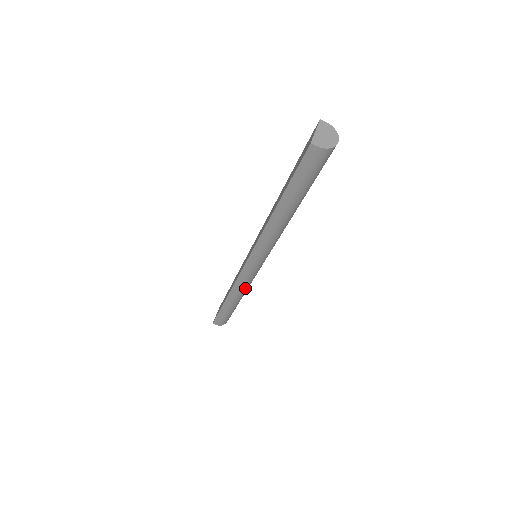
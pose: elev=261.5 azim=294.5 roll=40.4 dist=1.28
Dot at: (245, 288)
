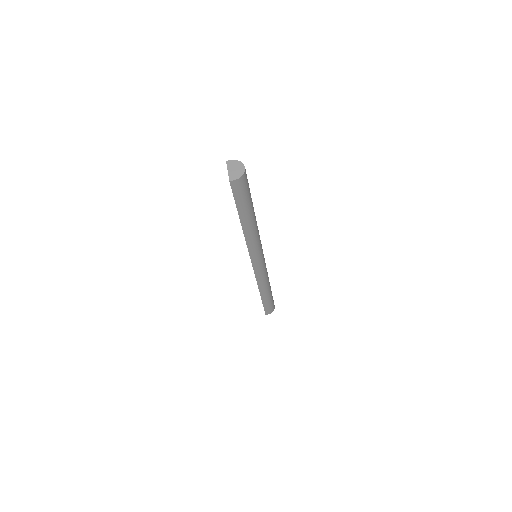
Dot at: (266, 279)
